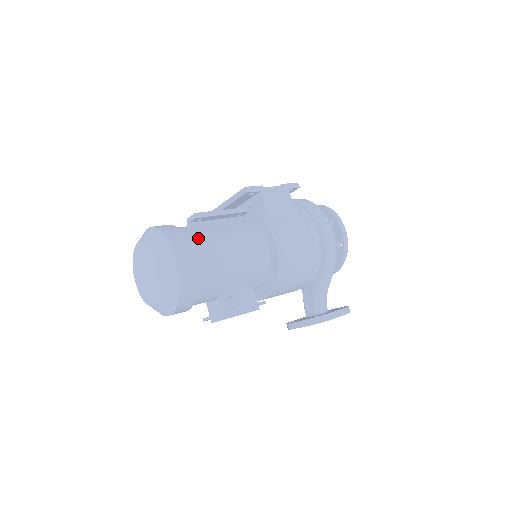
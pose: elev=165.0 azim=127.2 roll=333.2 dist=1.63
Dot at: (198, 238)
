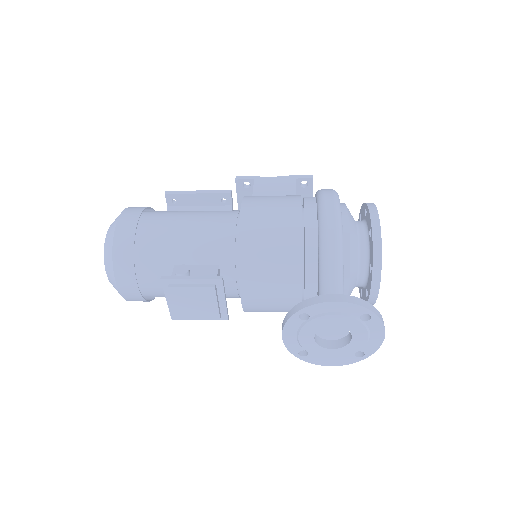
Dot at: (163, 211)
